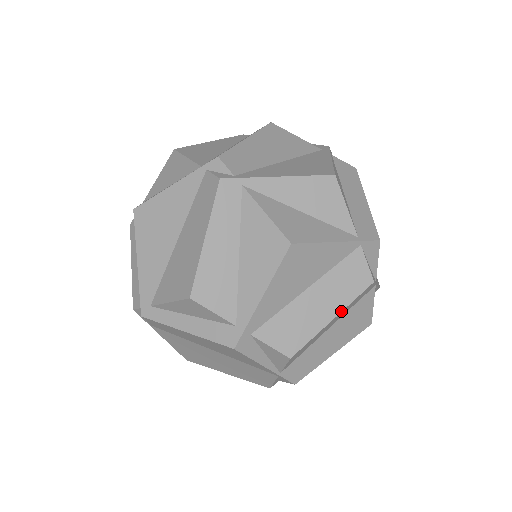
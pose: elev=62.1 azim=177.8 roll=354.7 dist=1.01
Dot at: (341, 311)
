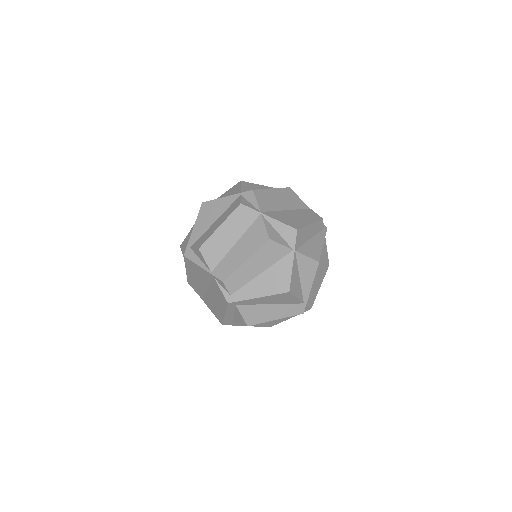
Dot at: (224, 221)
